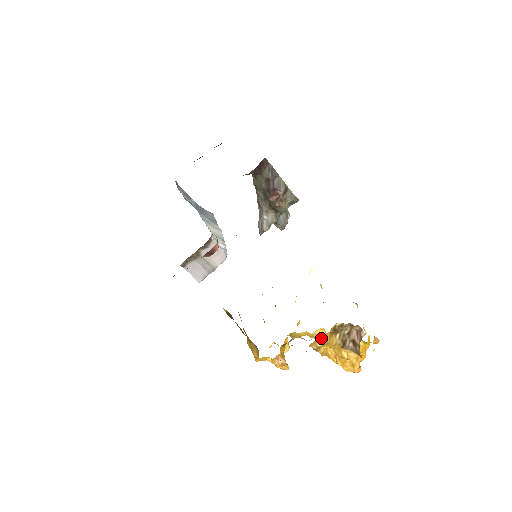
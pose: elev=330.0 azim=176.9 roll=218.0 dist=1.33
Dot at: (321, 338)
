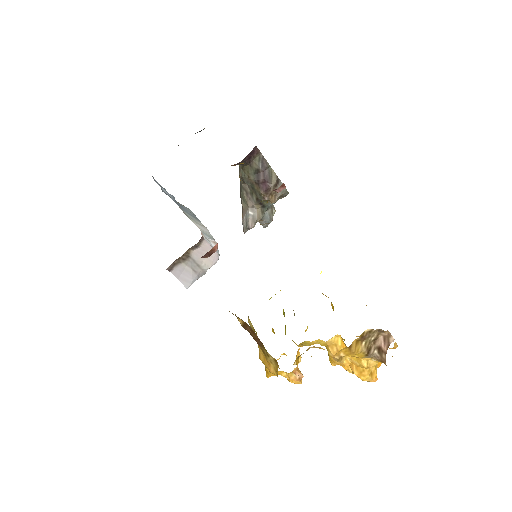
Dot at: (346, 347)
